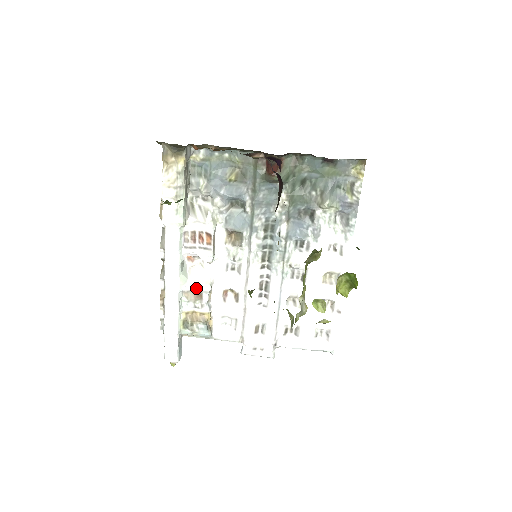
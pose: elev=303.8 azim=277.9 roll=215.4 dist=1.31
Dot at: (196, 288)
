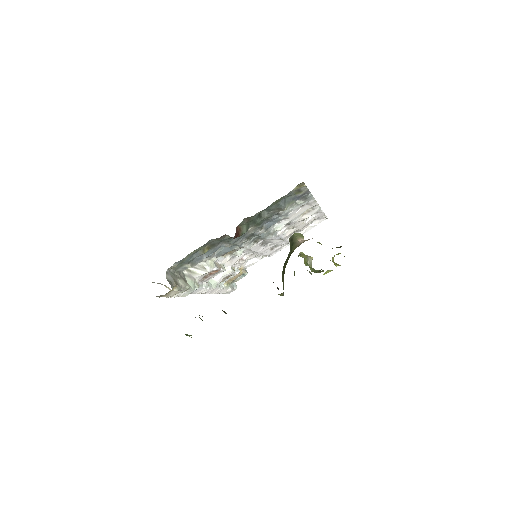
Dot at: (224, 277)
